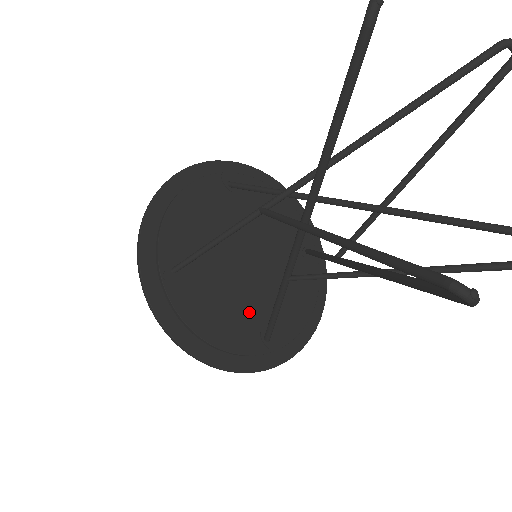
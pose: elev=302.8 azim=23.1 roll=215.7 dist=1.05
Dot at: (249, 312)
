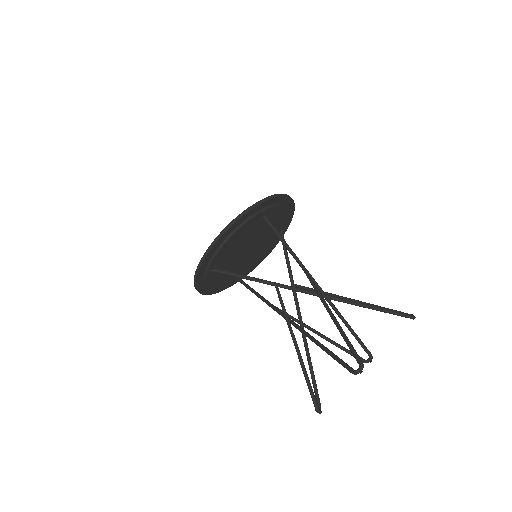
Dot at: (237, 271)
